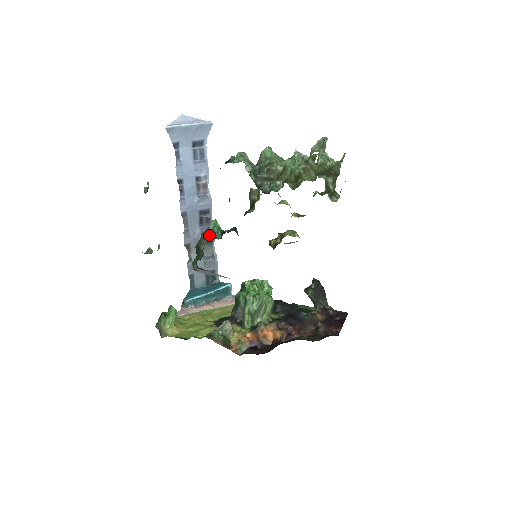
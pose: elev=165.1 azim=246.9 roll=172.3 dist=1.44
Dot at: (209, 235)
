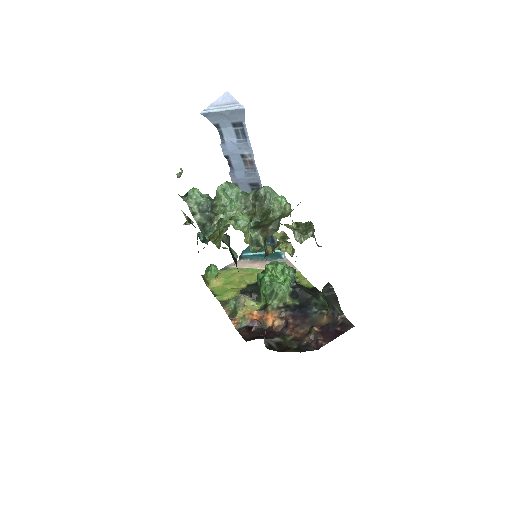
Dot at: occluded
